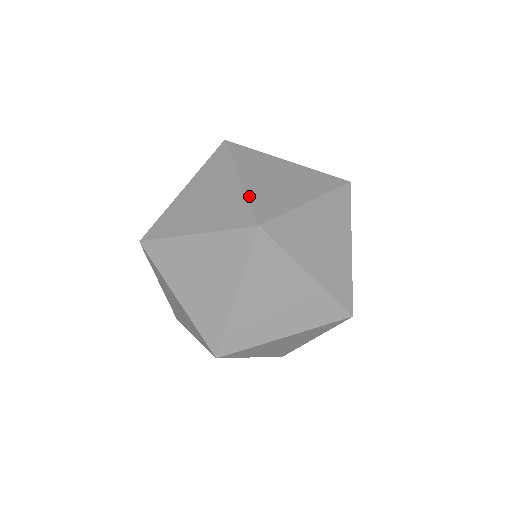
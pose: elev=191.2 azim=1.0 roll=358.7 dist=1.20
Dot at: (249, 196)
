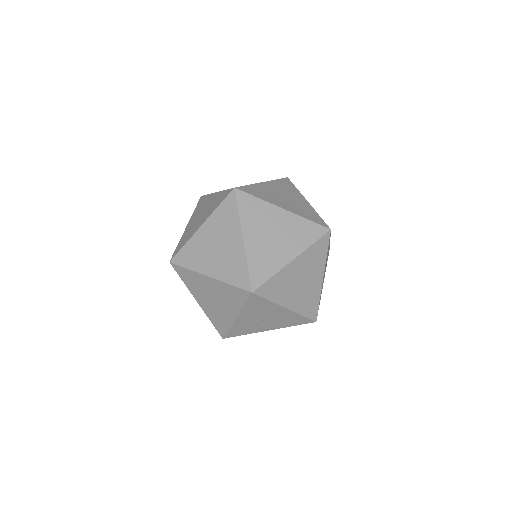
Dot at: (253, 185)
